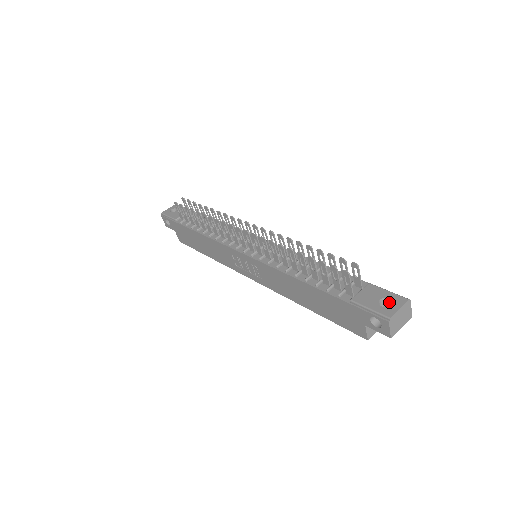
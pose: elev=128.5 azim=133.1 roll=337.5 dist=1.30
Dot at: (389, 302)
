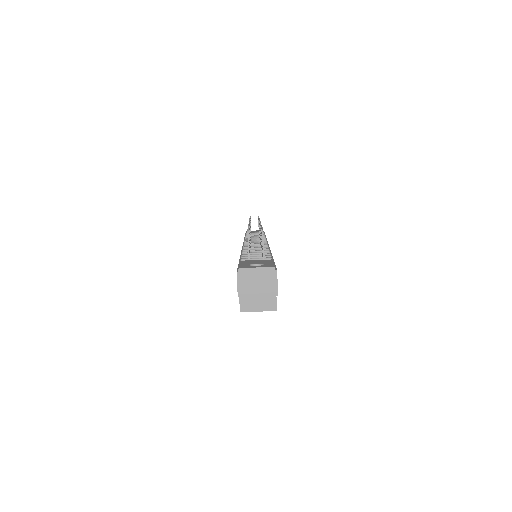
Dot at: occluded
